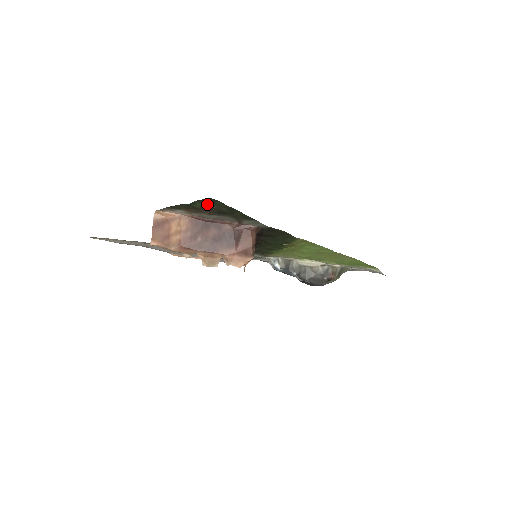
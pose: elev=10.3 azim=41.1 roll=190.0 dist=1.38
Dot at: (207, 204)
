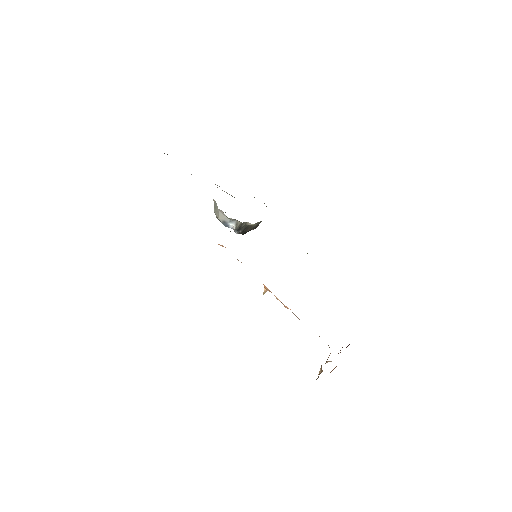
Dot at: occluded
